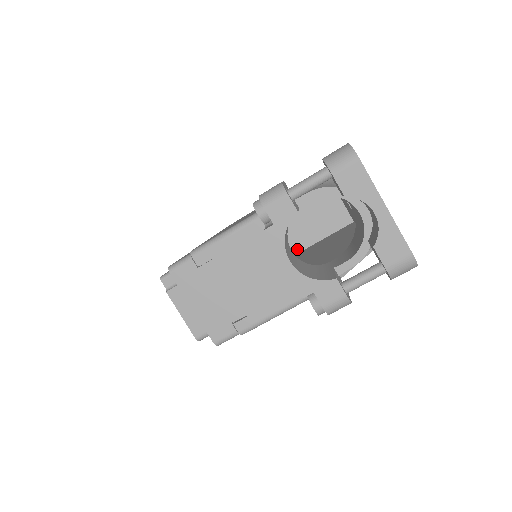
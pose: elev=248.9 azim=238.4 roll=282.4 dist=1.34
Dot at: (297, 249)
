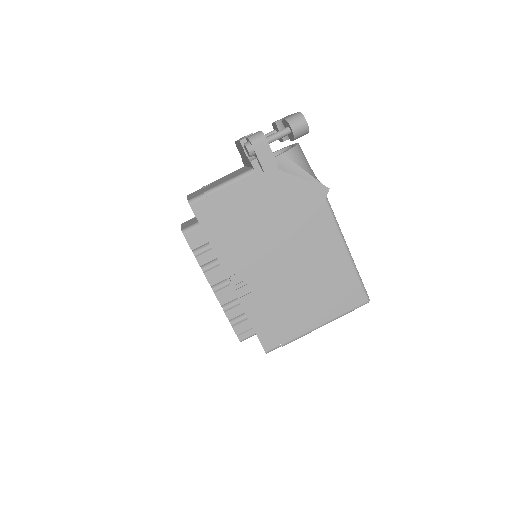
Dot at: occluded
